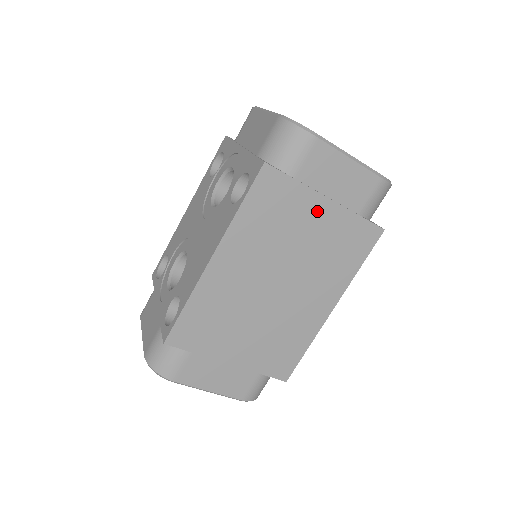
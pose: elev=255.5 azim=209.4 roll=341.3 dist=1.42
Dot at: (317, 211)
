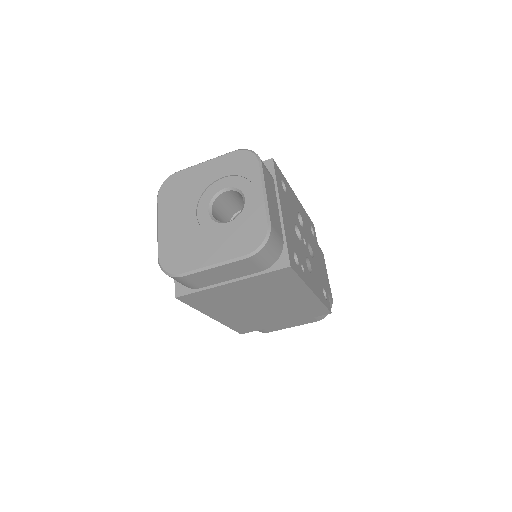
Dot at: (233, 288)
